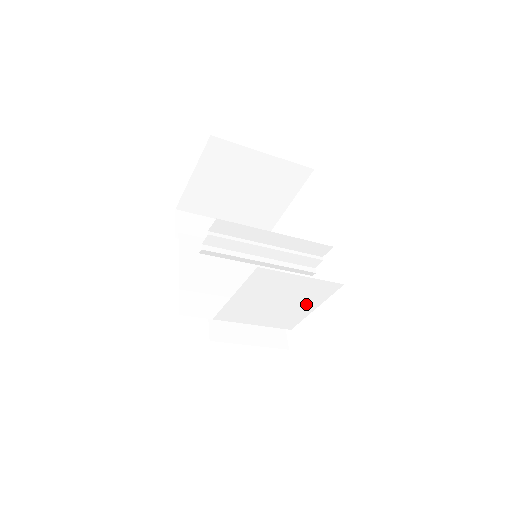
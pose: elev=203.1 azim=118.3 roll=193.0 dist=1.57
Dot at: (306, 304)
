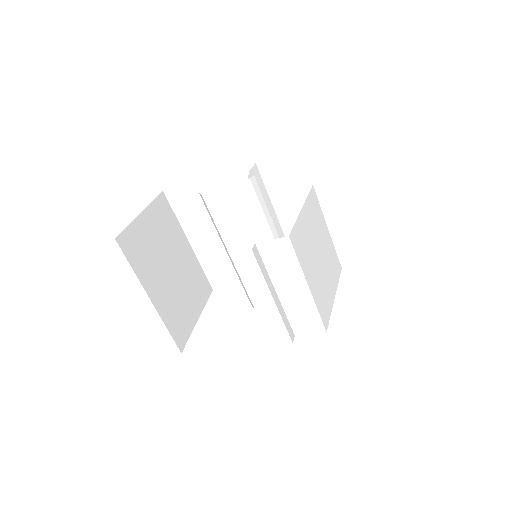
Dot at: (330, 281)
